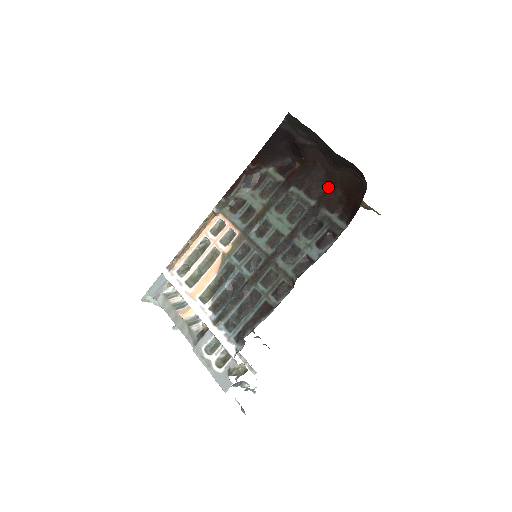
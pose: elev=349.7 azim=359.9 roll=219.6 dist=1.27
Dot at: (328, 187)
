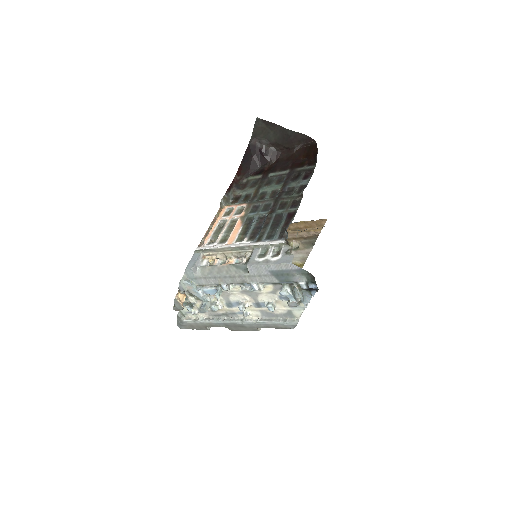
Dot at: (292, 162)
